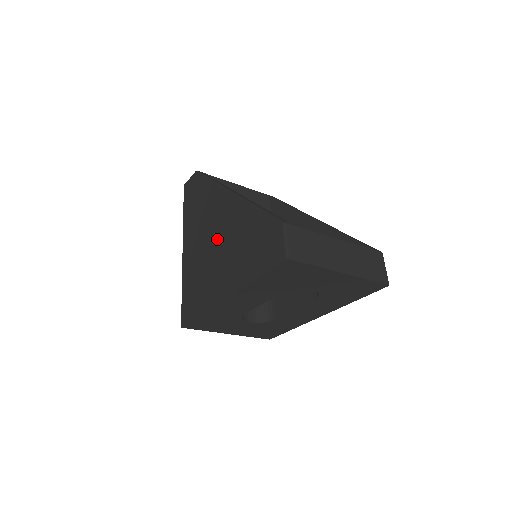
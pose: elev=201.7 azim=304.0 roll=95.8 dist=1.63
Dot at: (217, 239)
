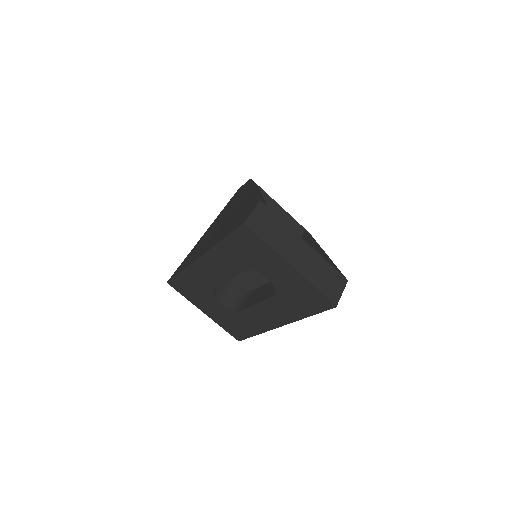
Dot at: (225, 219)
